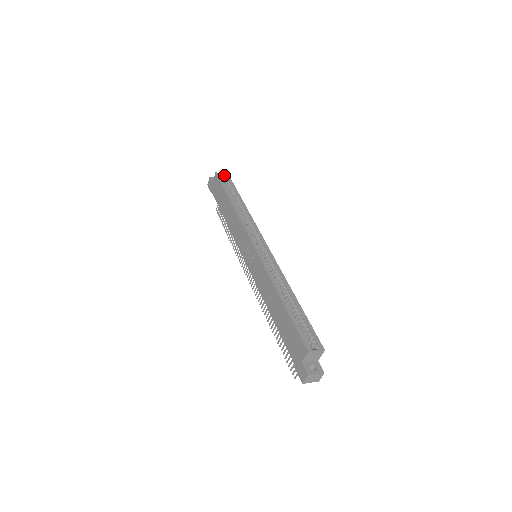
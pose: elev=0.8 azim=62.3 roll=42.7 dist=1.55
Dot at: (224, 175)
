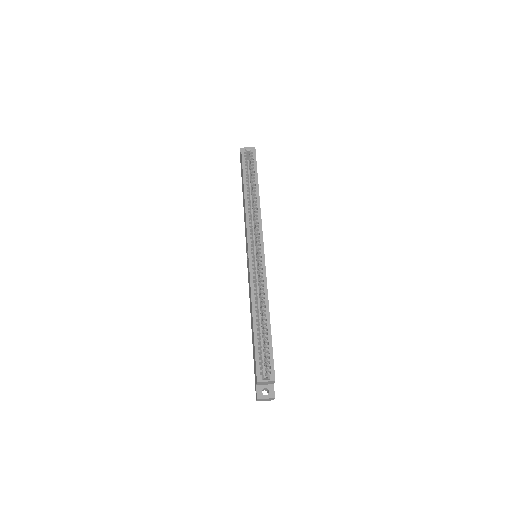
Dot at: (250, 150)
